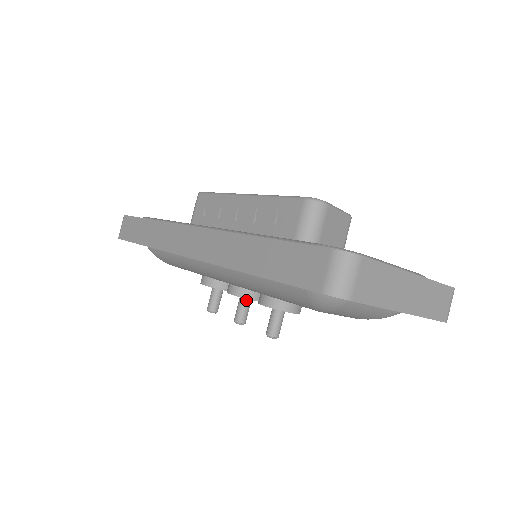
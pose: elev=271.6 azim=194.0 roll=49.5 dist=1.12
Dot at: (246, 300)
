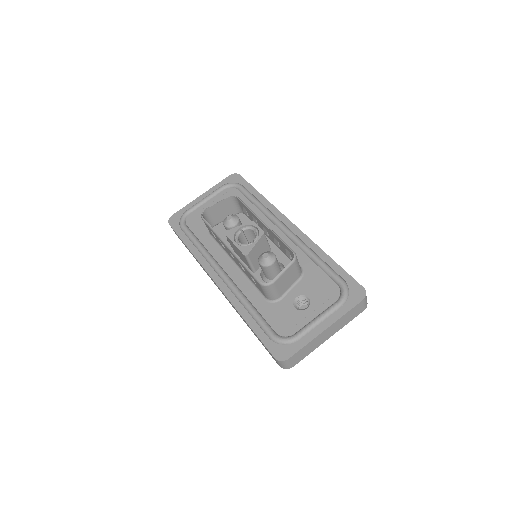
Dot at: occluded
